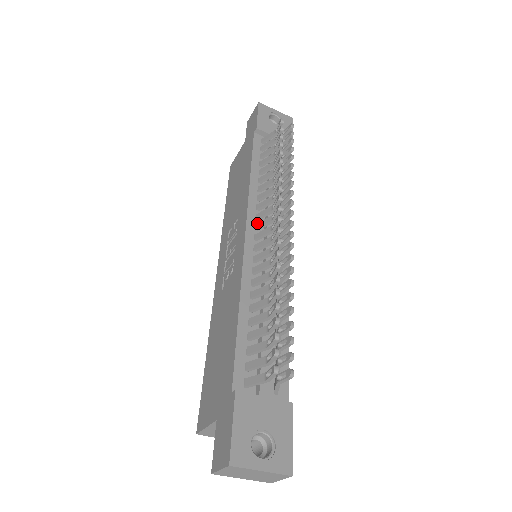
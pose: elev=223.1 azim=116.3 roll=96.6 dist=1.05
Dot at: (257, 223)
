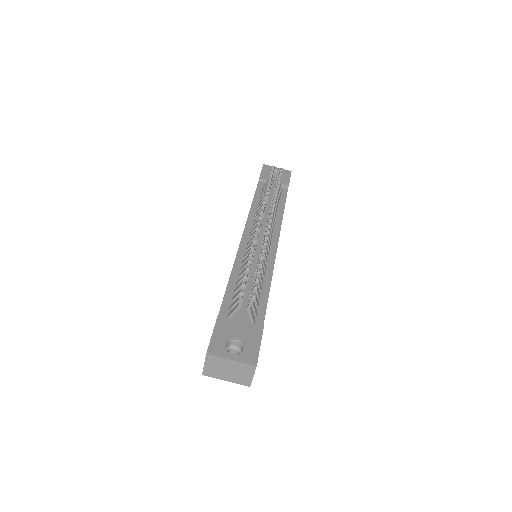
Dot at: (252, 230)
